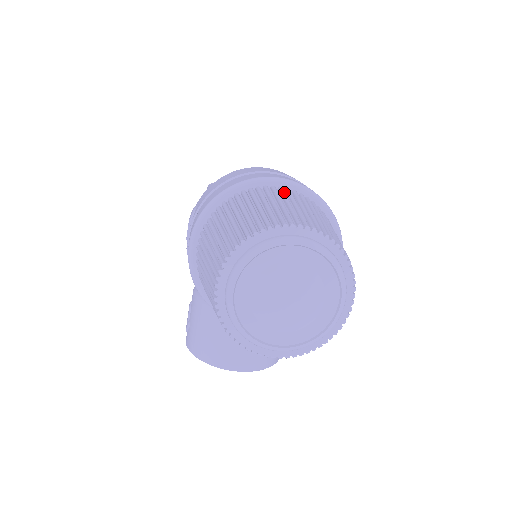
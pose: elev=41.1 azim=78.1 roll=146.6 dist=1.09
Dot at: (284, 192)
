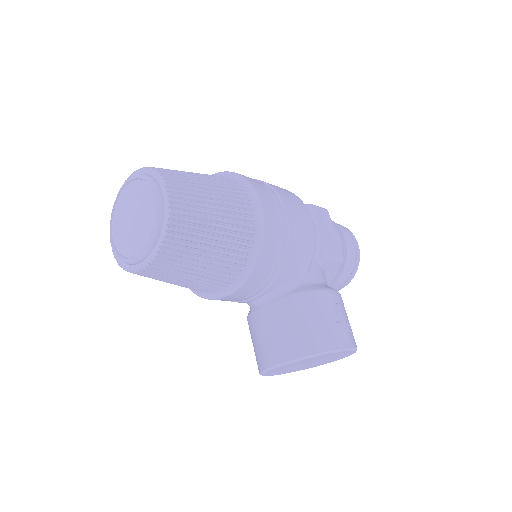
Dot at: occluded
